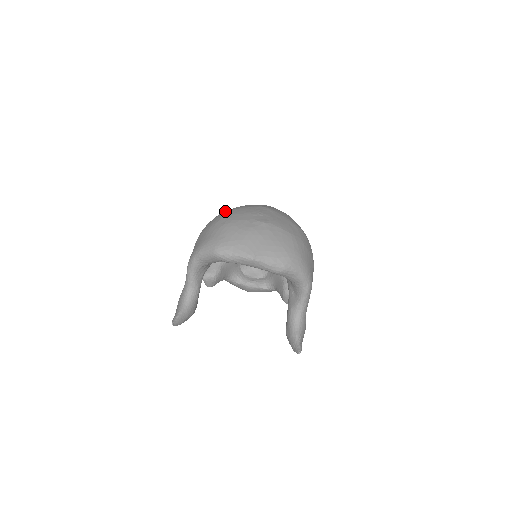
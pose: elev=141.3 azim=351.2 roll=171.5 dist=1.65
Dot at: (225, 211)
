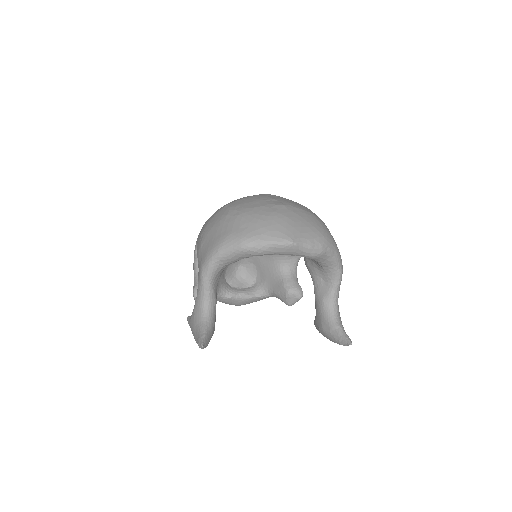
Dot at: (225, 205)
